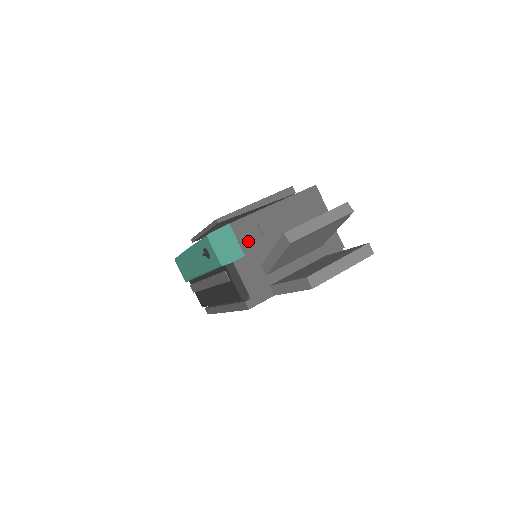
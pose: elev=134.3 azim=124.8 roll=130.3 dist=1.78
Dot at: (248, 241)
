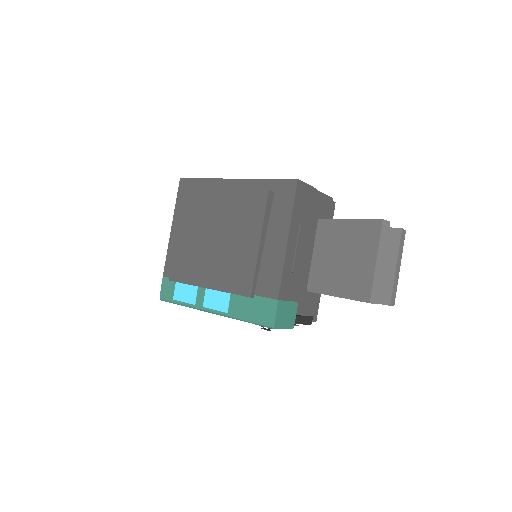
Dot at: (293, 291)
